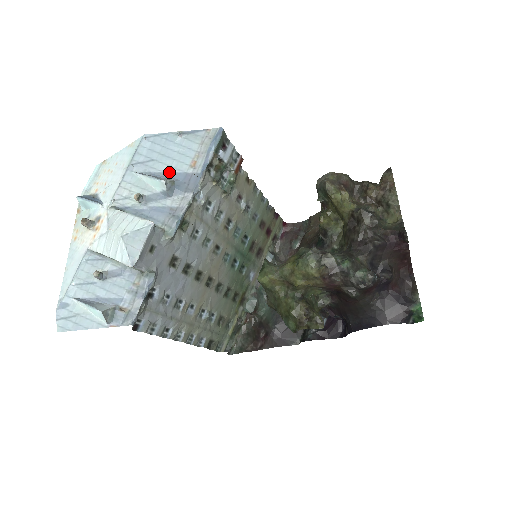
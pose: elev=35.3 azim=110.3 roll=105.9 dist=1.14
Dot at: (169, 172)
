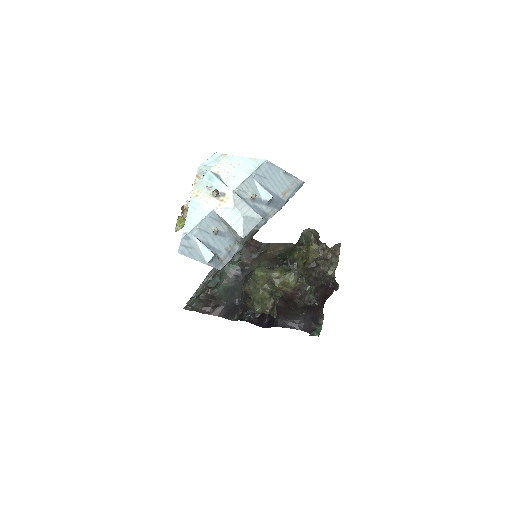
Dot at: (271, 190)
